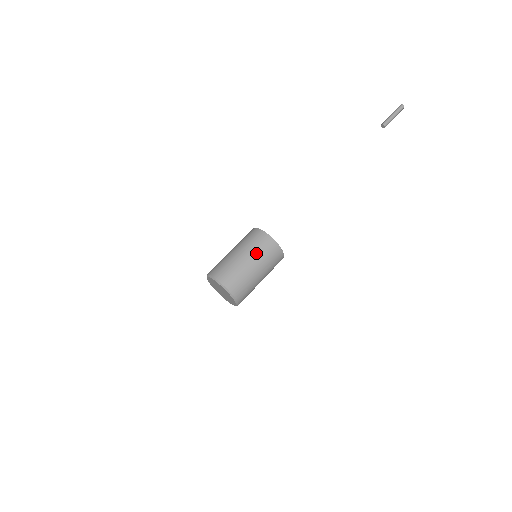
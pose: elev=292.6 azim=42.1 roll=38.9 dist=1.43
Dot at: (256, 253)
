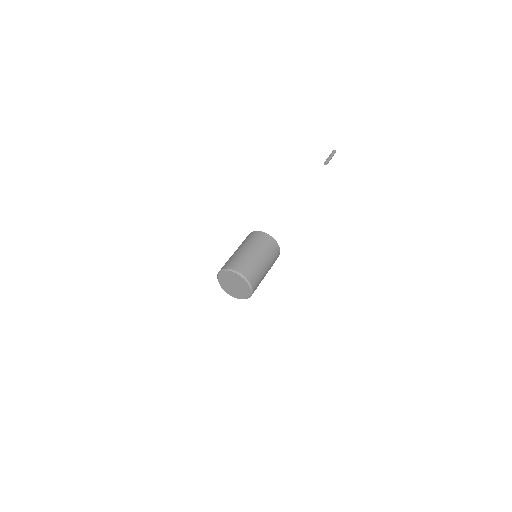
Dot at: (269, 256)
